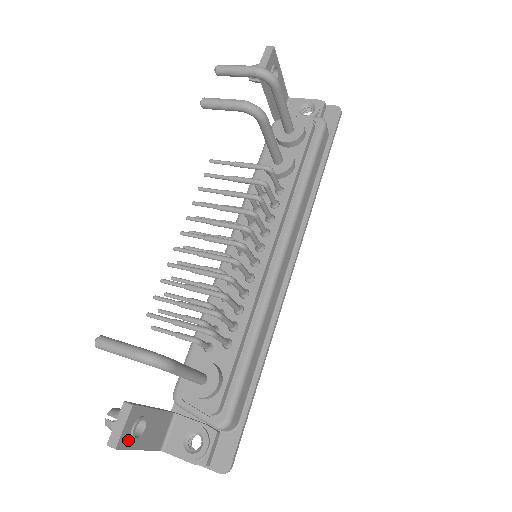
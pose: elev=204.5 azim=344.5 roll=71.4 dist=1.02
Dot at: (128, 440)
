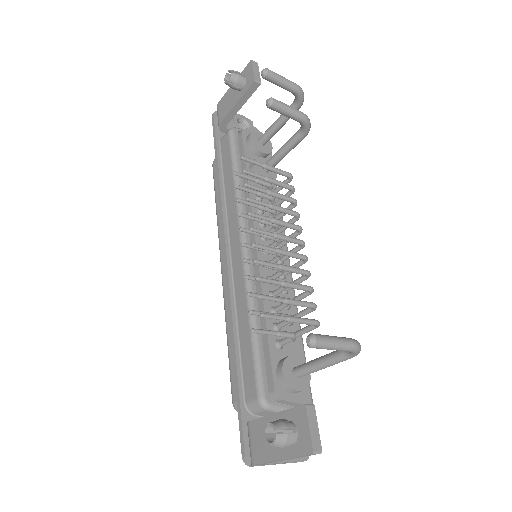
Dot at: occluded
